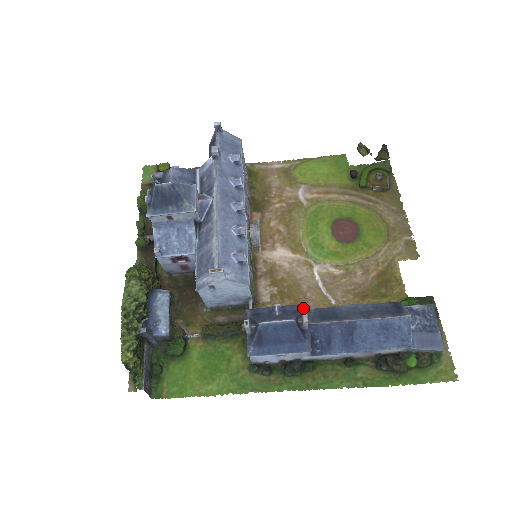
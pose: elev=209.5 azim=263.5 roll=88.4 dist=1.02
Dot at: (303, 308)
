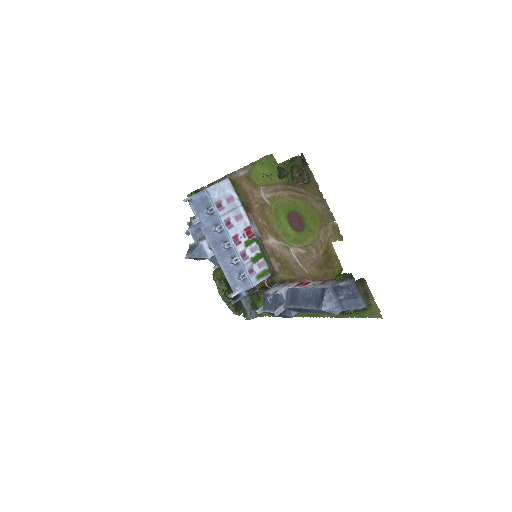
Dot at: (280, 298)
